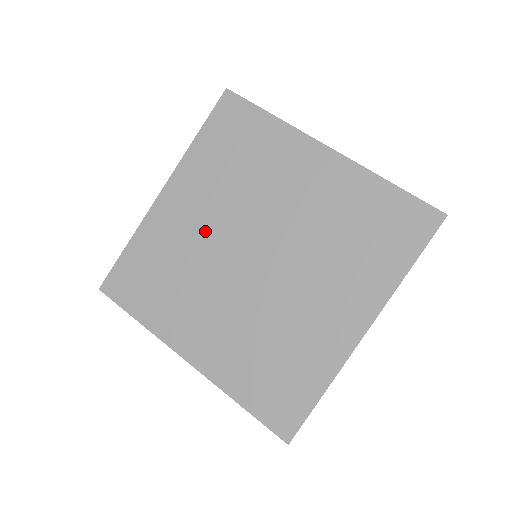
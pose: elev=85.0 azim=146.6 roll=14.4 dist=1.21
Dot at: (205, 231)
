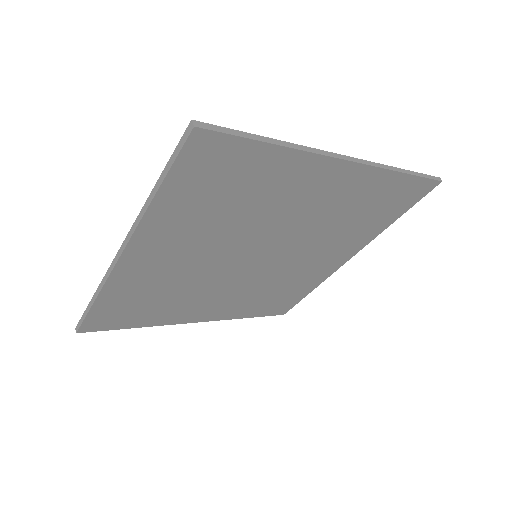
Dot at: (196, 263)
